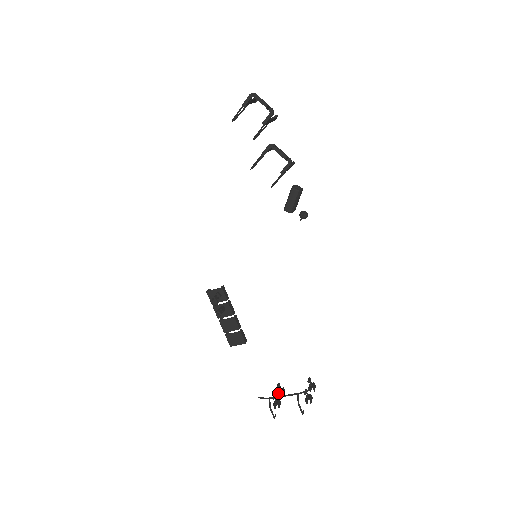
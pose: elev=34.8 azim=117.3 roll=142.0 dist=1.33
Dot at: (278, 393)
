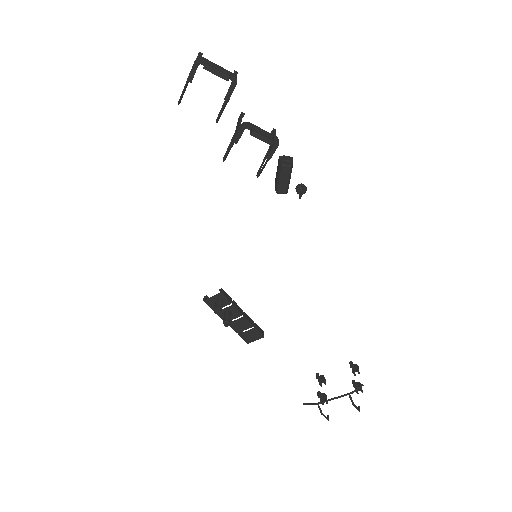
Dot at: (319, 384)
